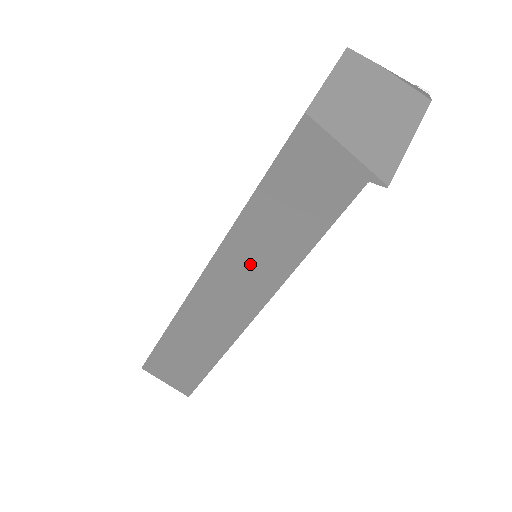
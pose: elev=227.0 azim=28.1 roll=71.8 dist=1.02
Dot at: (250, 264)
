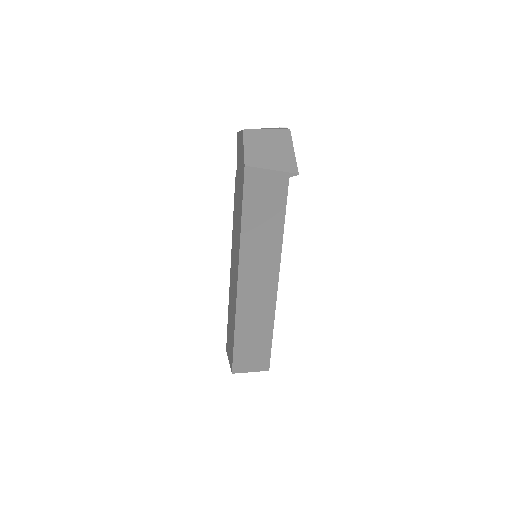
Dot at: (259, 257)
